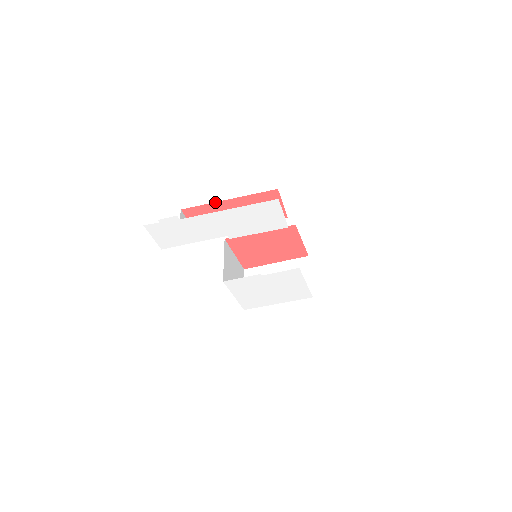
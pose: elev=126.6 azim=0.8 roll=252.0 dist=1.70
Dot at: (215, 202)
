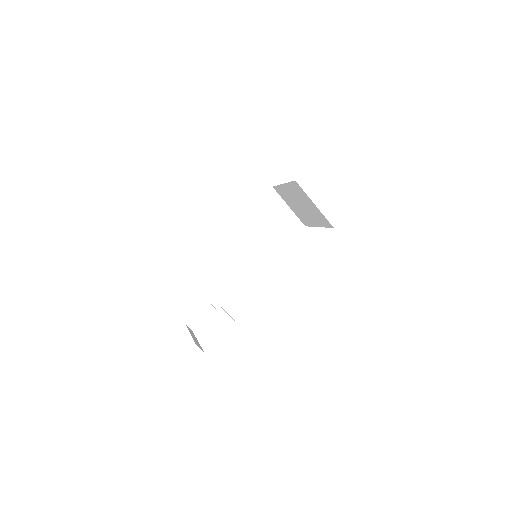
Dot at: occluded
